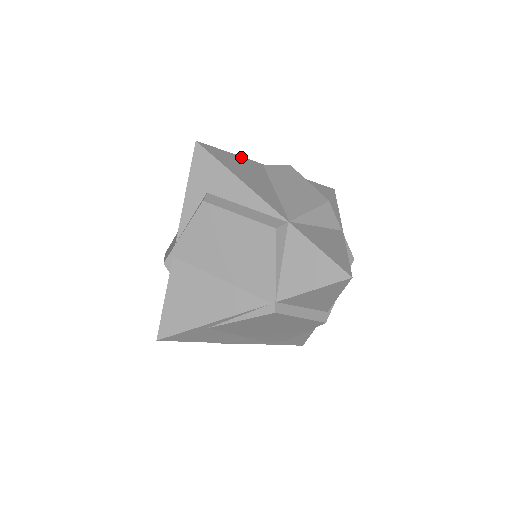
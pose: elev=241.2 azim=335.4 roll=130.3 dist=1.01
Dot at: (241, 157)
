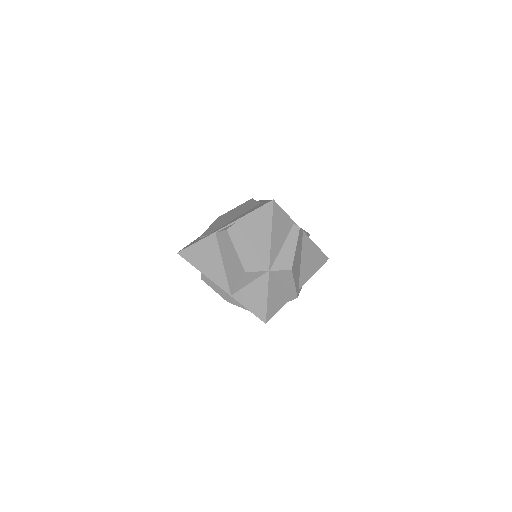
Dot at: (201, 241)
